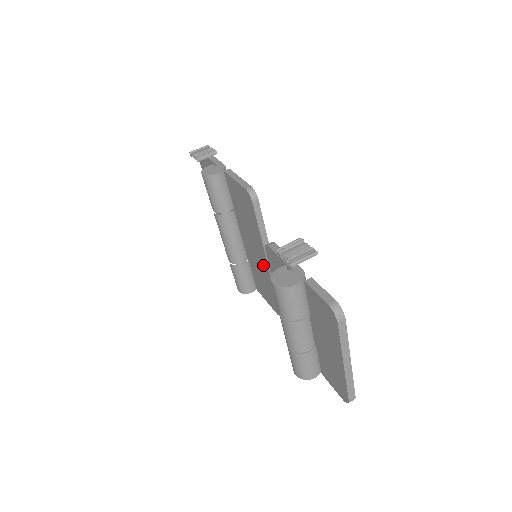
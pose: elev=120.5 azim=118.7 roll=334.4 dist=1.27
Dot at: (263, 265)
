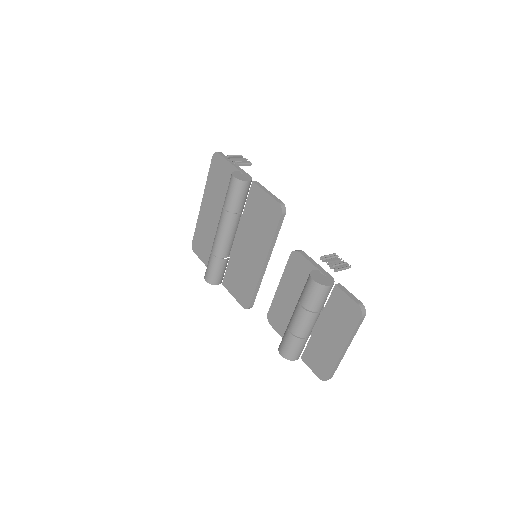
Dot at: (255, 265)
